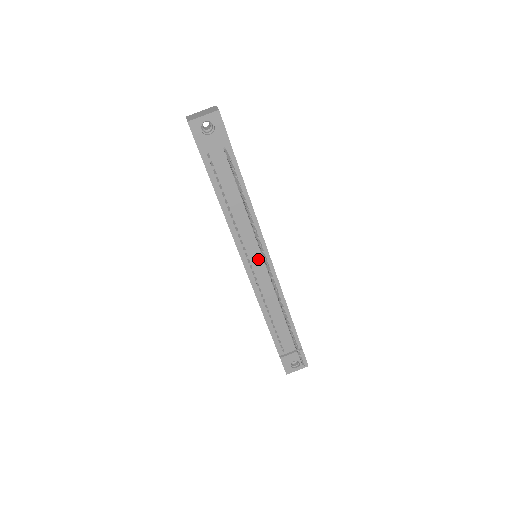
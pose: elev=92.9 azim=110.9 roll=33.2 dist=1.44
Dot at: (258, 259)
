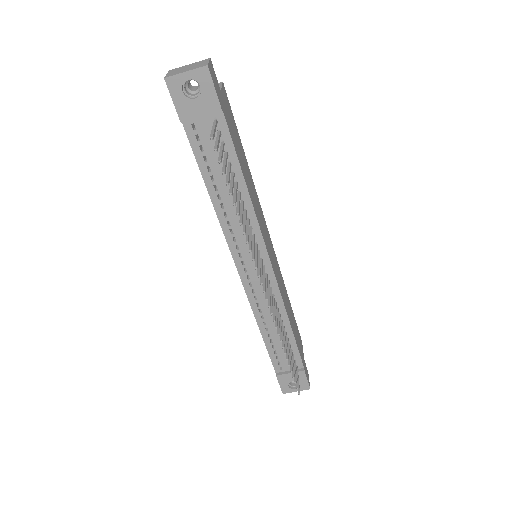
Dot at: occluded
